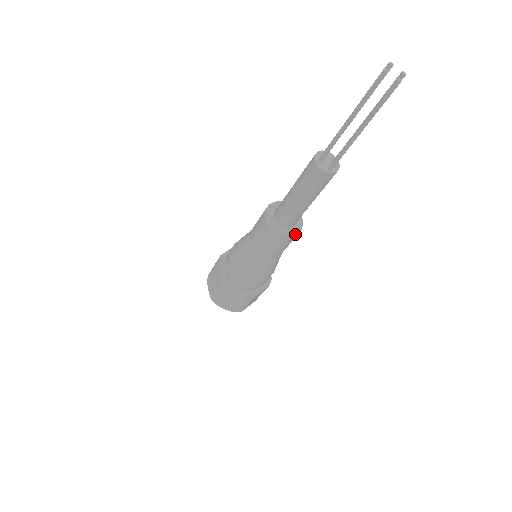
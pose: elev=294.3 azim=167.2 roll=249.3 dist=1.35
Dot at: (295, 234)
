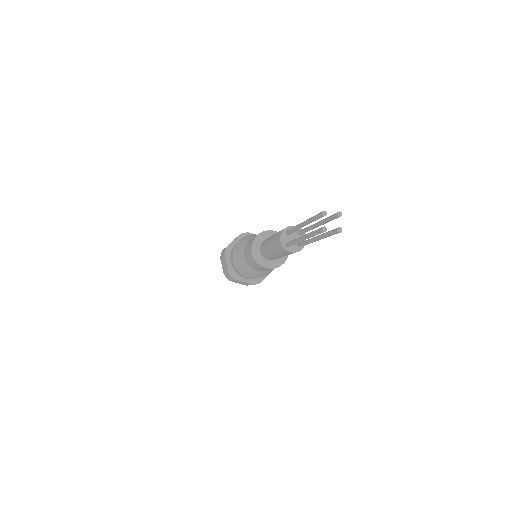
Dot at: (262, 266)
